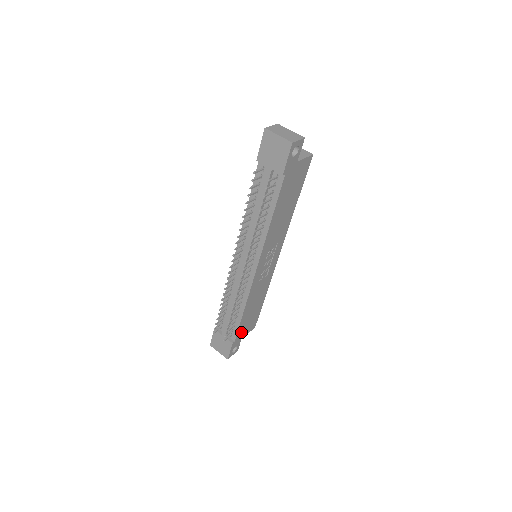
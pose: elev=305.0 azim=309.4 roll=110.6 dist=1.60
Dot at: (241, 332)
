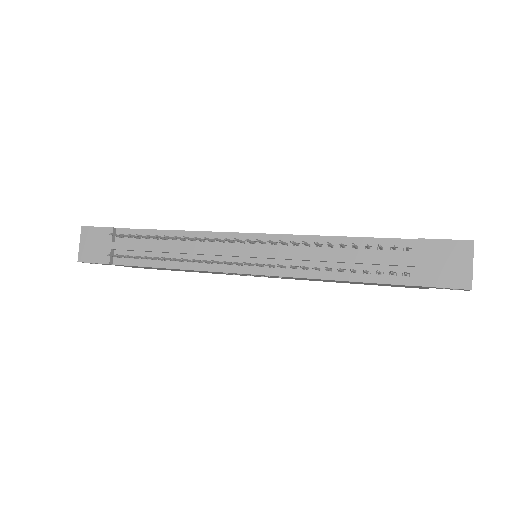
Dot at: occluded
